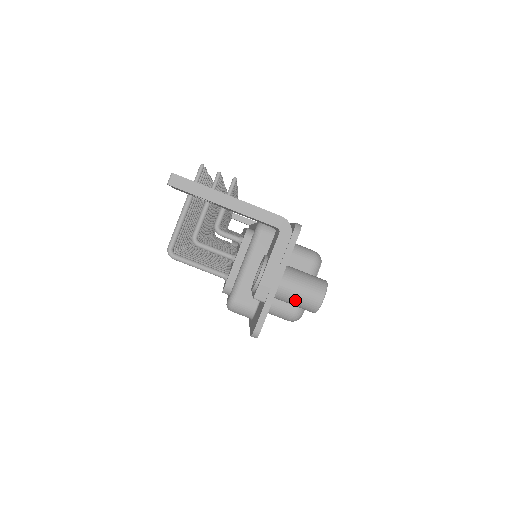
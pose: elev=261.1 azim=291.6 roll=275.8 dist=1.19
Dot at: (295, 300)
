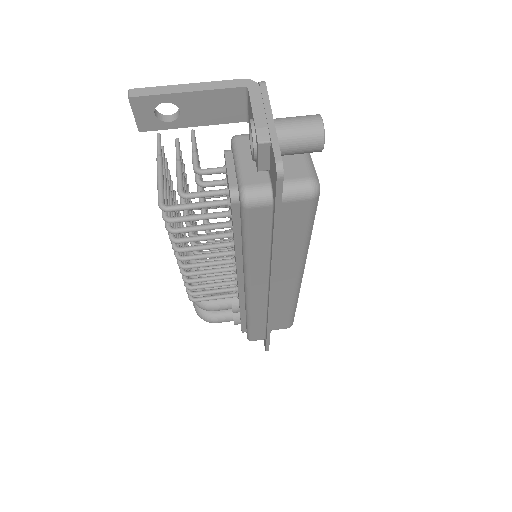
Dot at: (298, 133)
